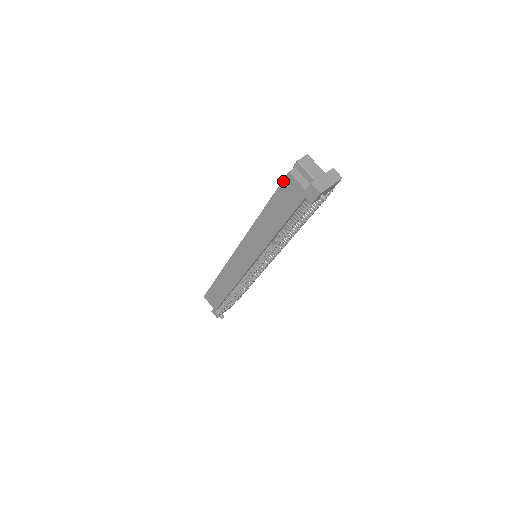
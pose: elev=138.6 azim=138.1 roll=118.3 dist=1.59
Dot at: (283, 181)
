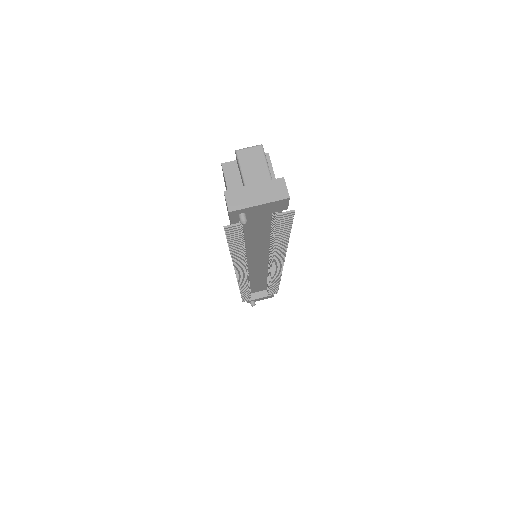
Dot at: occluded
